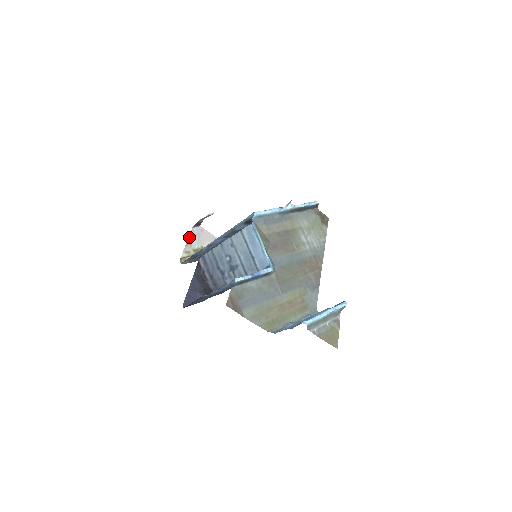
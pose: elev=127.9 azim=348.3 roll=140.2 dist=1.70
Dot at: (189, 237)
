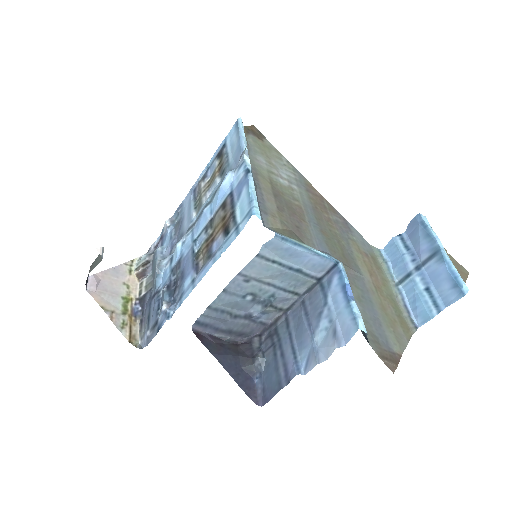
Dot at: (100, 306)
